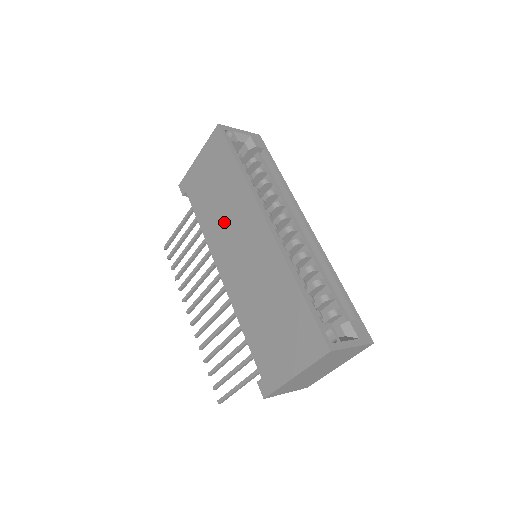
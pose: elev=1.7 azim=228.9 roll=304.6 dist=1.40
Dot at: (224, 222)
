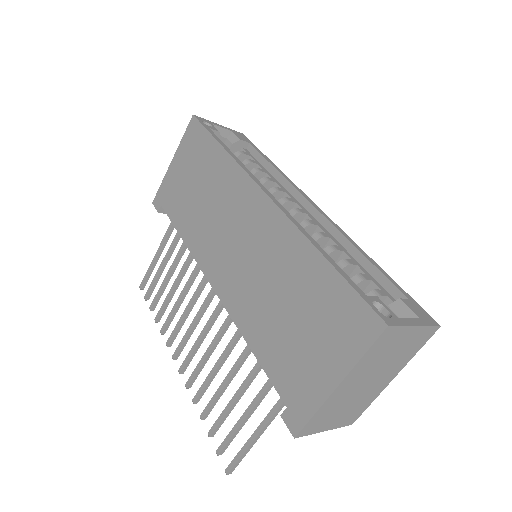
Dot at: (211, 218)
